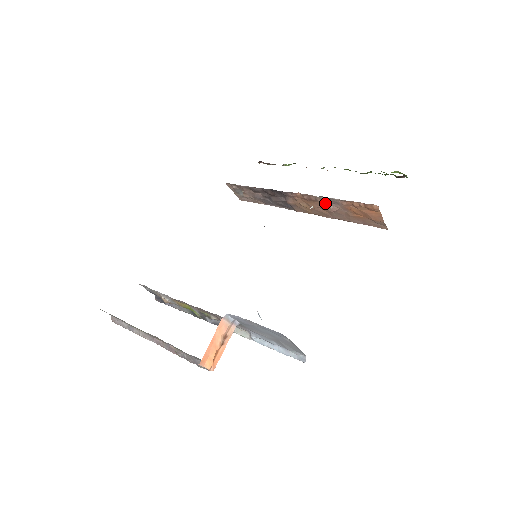
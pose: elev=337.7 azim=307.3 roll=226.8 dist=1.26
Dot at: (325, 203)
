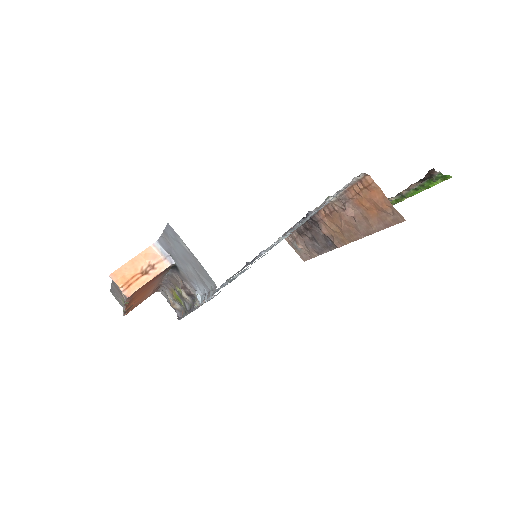
Dot at: (342, 210)
